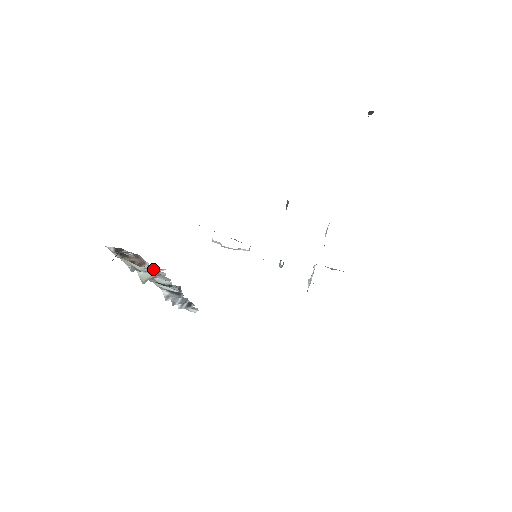
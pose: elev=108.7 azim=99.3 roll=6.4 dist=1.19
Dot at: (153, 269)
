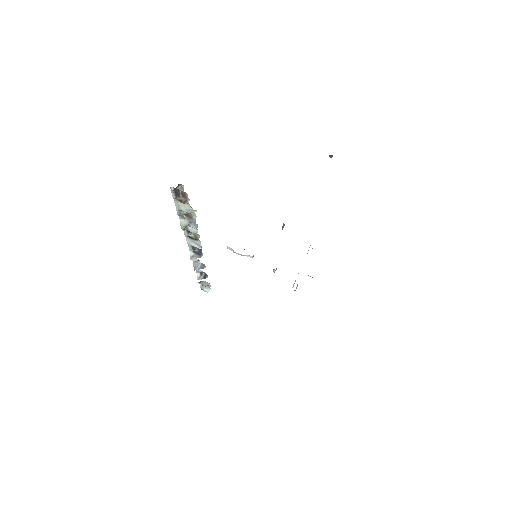
Dot at: (190, 210)
